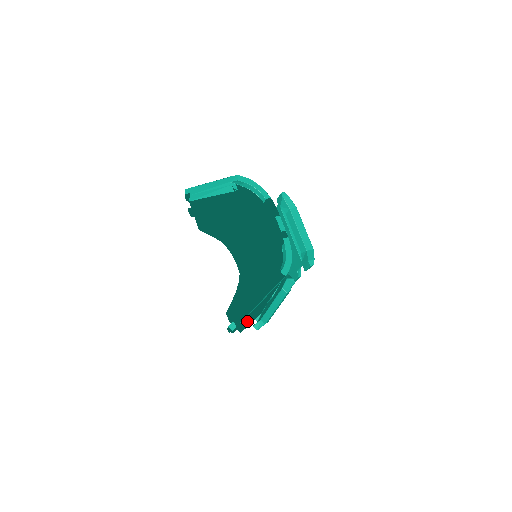
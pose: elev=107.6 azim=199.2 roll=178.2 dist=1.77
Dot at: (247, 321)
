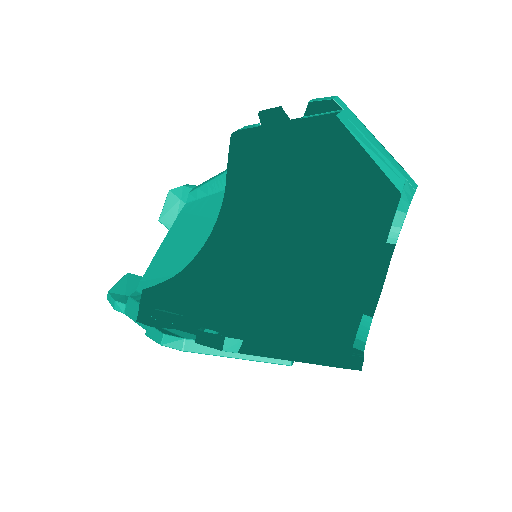
Dot at: occluded
